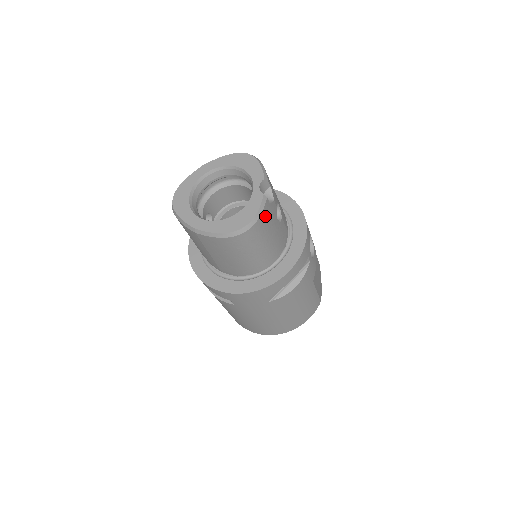
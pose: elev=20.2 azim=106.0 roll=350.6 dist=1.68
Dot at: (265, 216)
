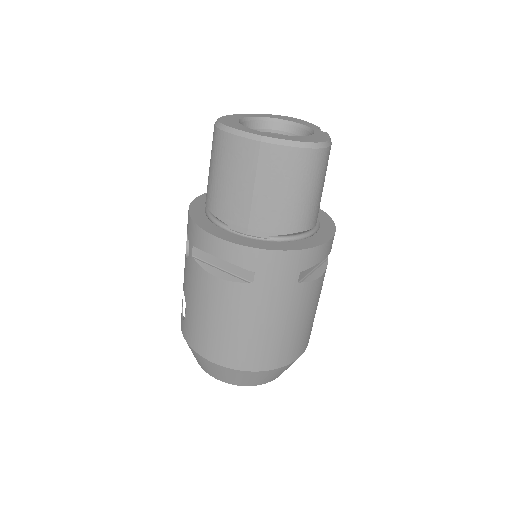
Dot at: occluded
